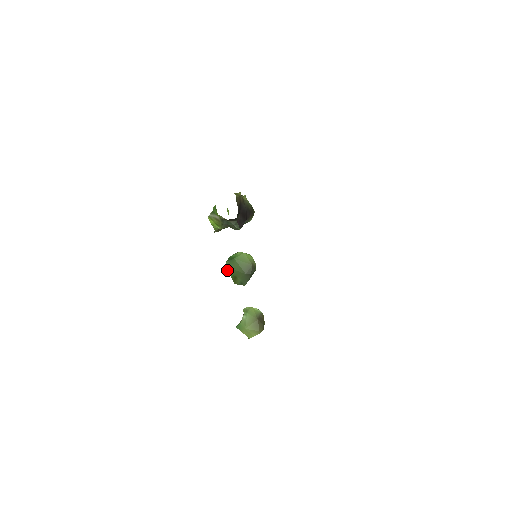
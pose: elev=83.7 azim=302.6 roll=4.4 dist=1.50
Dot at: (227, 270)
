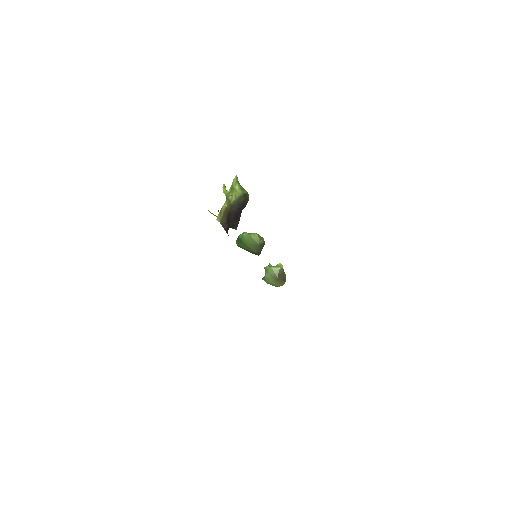
Dot at: occluded
